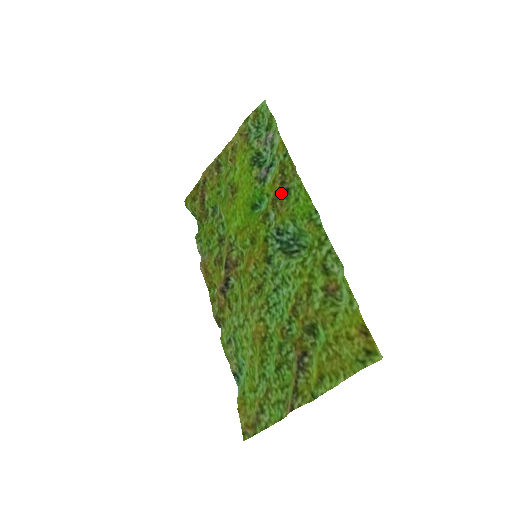
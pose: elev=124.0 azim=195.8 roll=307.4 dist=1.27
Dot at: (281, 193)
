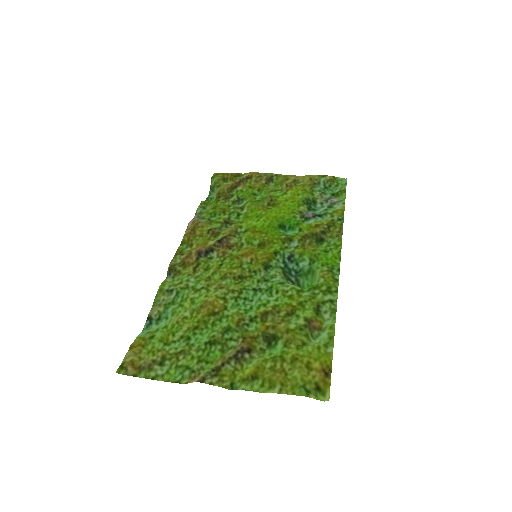
Dot at: (316, 237)
